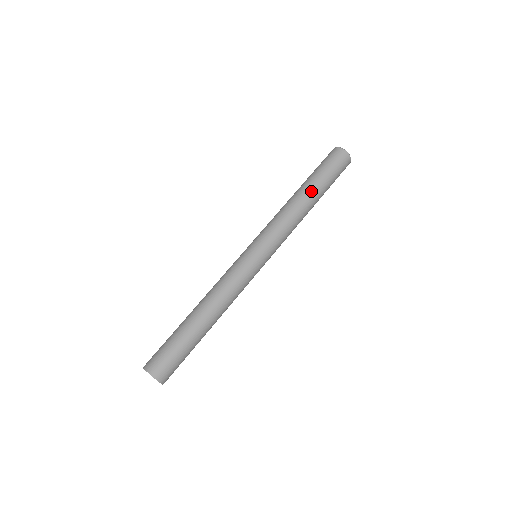
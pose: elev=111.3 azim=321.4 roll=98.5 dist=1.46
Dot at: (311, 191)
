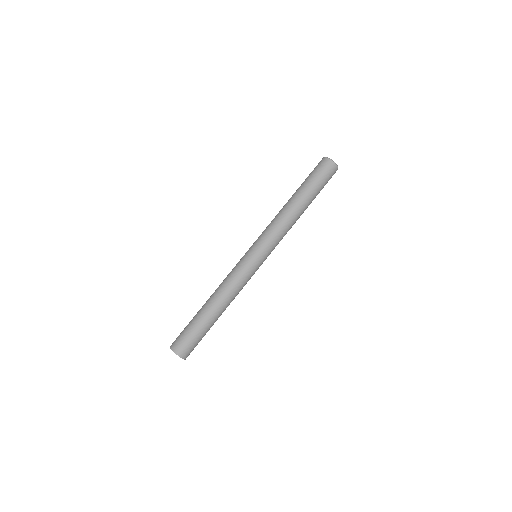
Dot at: (299, 198)
